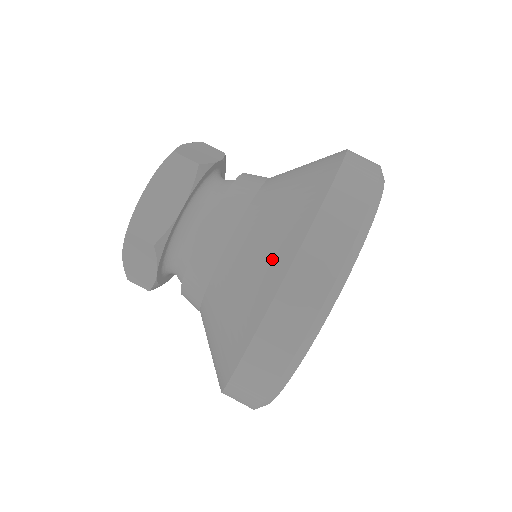
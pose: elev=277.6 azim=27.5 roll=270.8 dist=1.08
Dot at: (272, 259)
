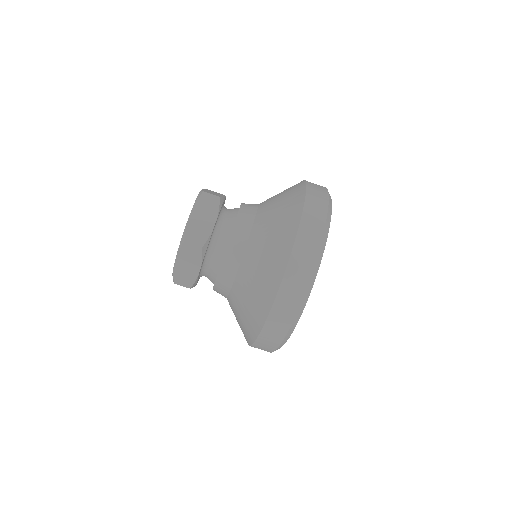
Dot at: (282, 239)
